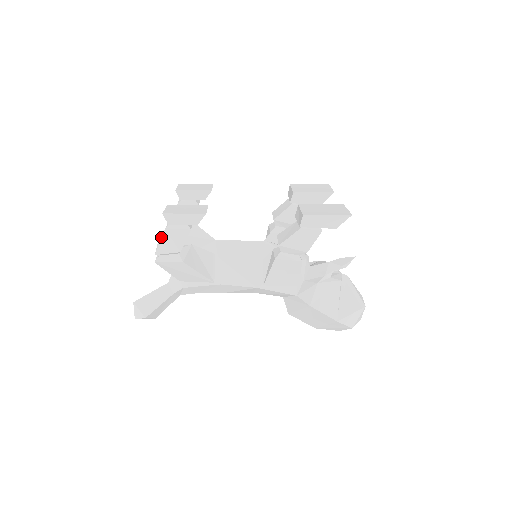
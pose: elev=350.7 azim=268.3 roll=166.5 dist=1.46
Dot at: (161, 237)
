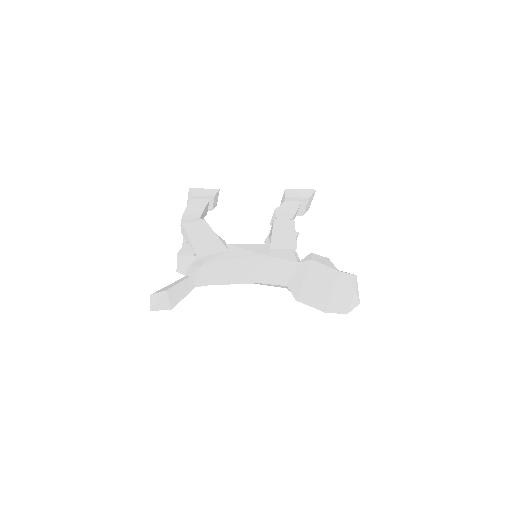
Dot at: occluded
